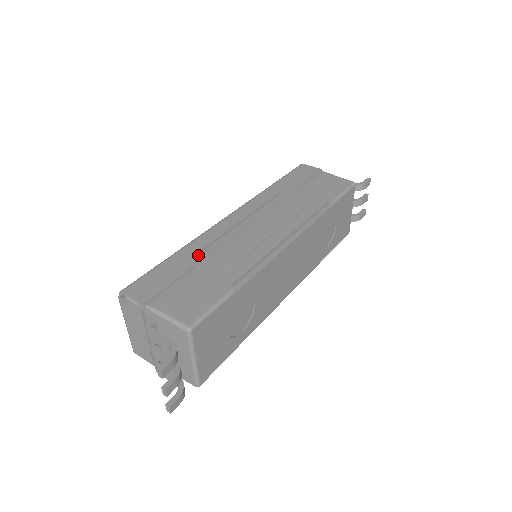
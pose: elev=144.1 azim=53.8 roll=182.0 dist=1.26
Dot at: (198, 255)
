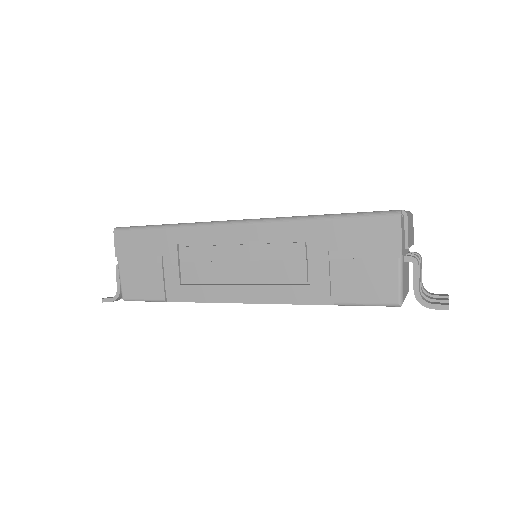
Dot at: (173, 248)
